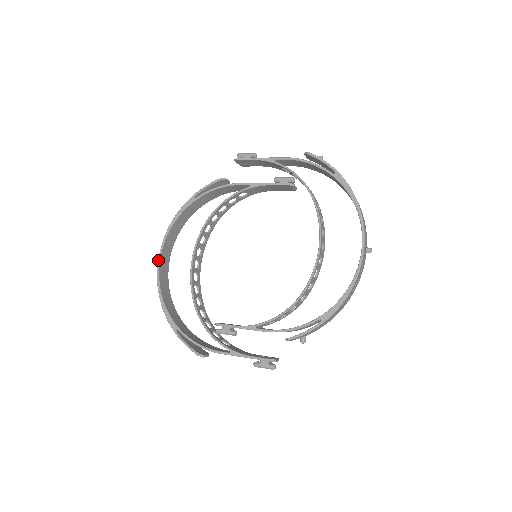
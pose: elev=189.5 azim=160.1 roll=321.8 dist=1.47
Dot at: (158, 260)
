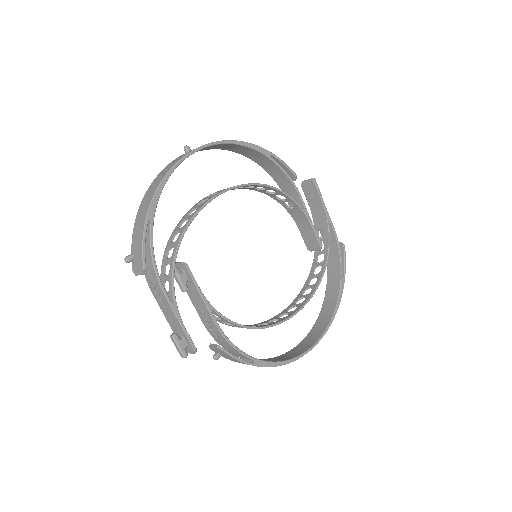
Dot at: (200, 147)
